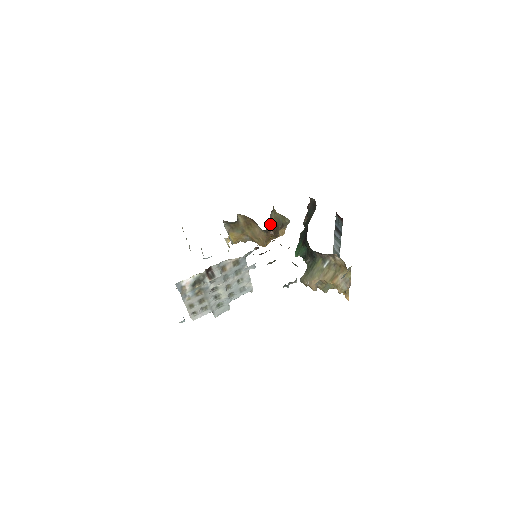
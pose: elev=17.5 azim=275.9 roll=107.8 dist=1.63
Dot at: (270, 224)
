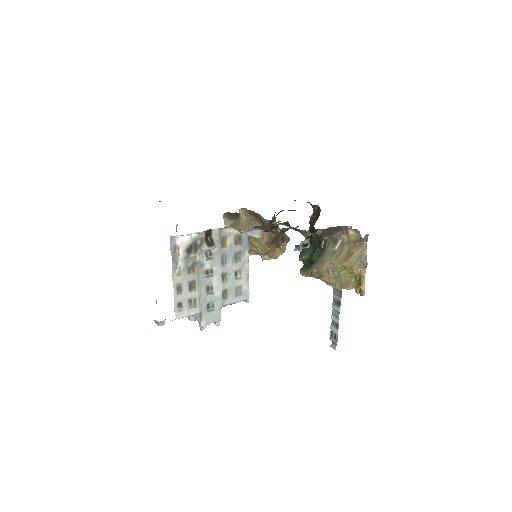
Dot at: occluded
